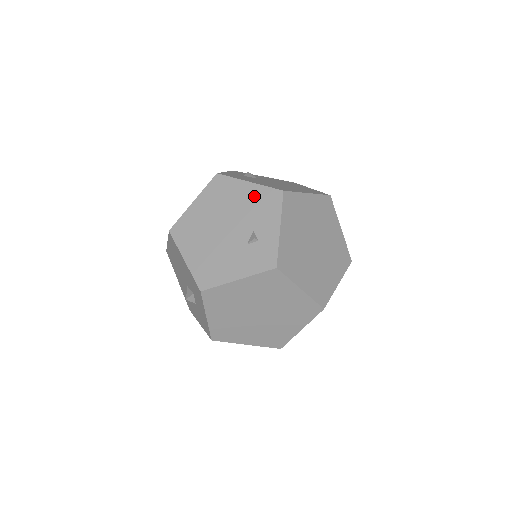
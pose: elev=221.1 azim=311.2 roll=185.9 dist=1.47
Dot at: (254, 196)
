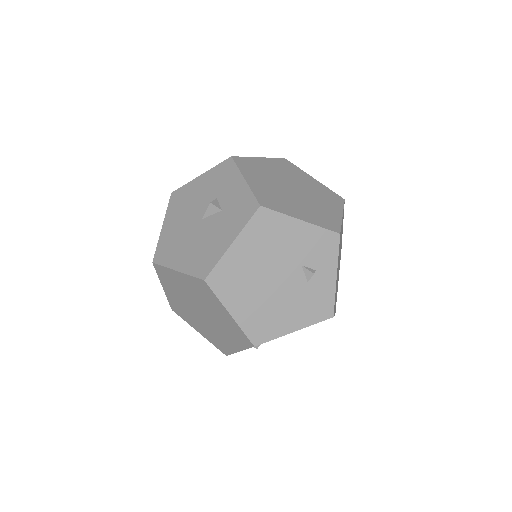
Dot at: occluded
